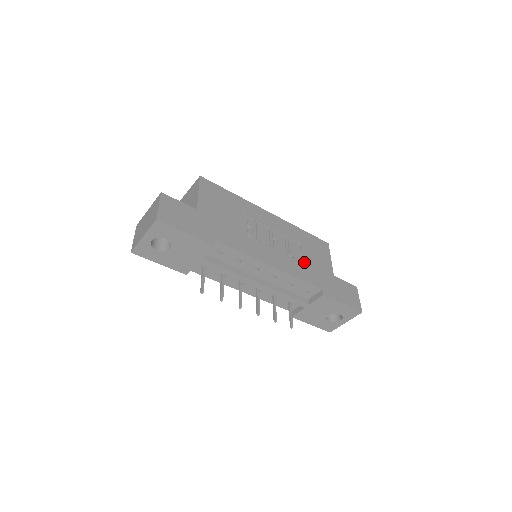
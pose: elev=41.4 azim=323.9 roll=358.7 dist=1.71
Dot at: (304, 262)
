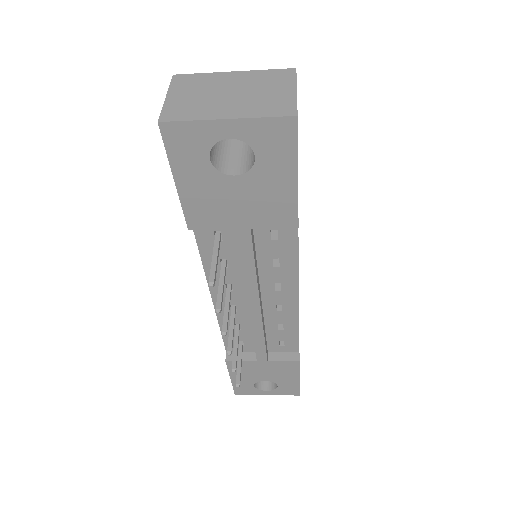
Dot at: occluded
